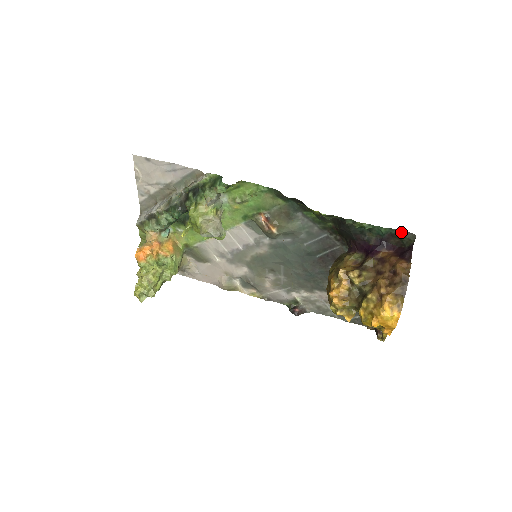
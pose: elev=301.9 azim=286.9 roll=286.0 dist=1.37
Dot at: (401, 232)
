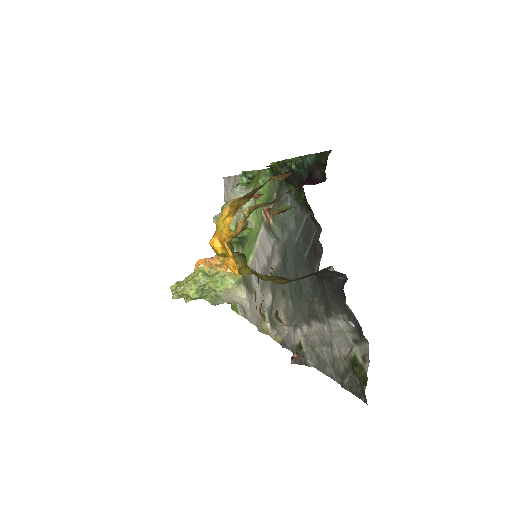
Dot at: (322, 154)
